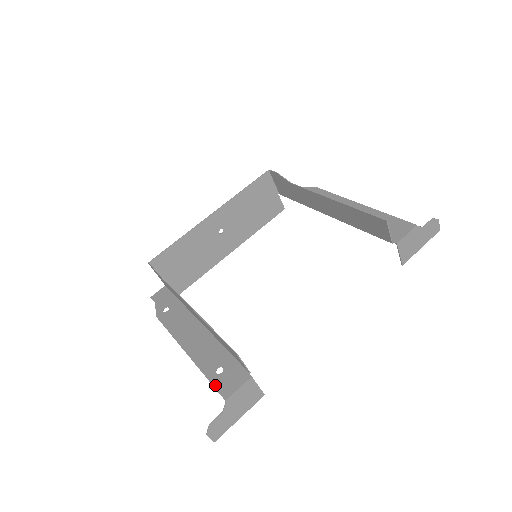
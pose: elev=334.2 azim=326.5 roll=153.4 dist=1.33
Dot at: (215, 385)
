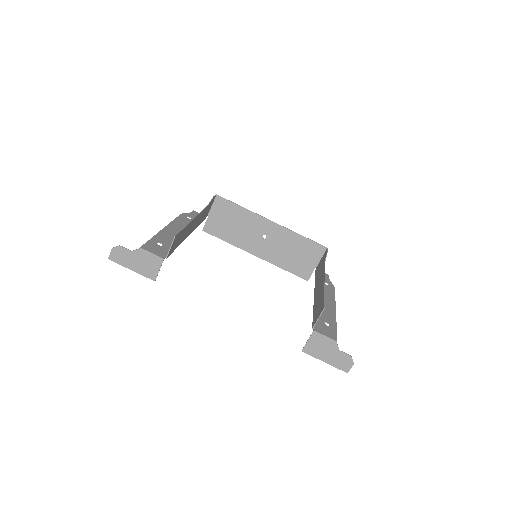
Dot at: (148, 242)
